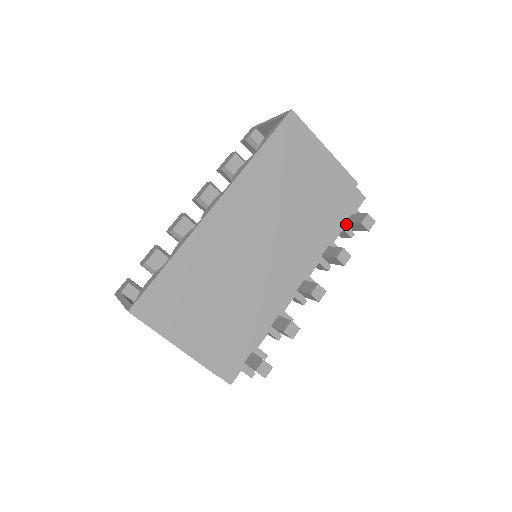
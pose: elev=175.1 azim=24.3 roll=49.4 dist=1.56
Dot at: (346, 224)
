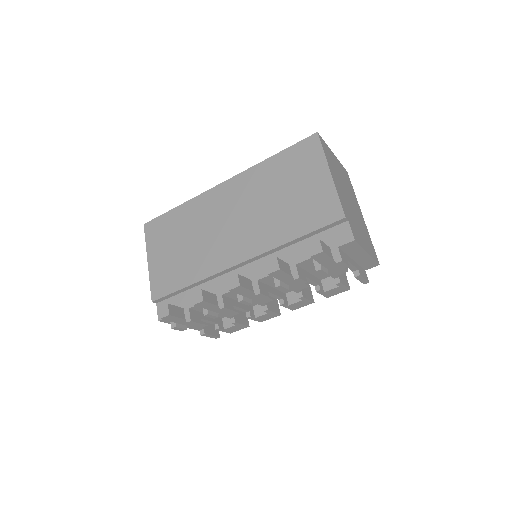
Dot at: occluded
